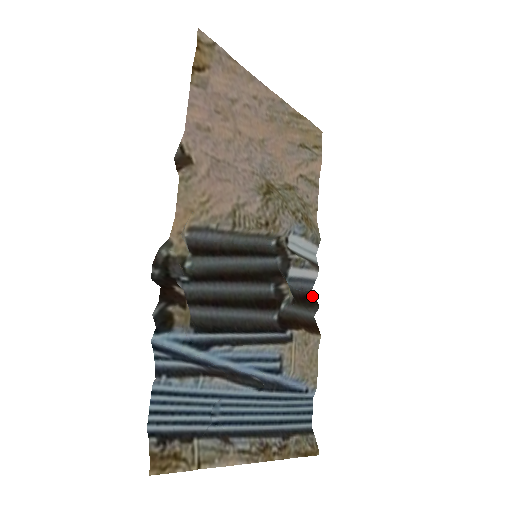
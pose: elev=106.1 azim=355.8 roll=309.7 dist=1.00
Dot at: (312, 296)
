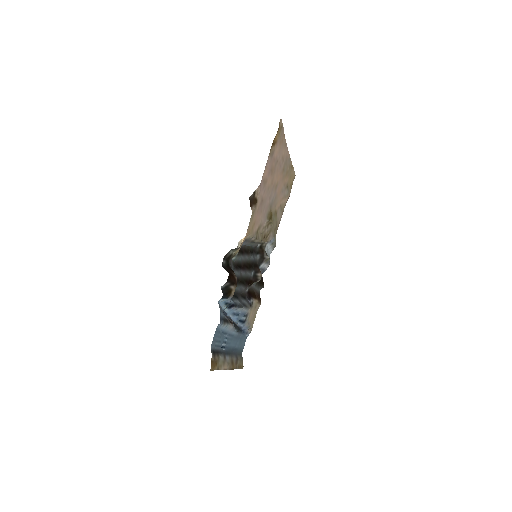
Dot at: (262, 279)
